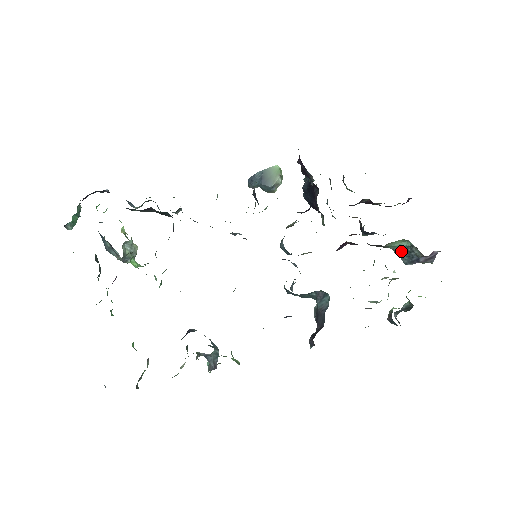
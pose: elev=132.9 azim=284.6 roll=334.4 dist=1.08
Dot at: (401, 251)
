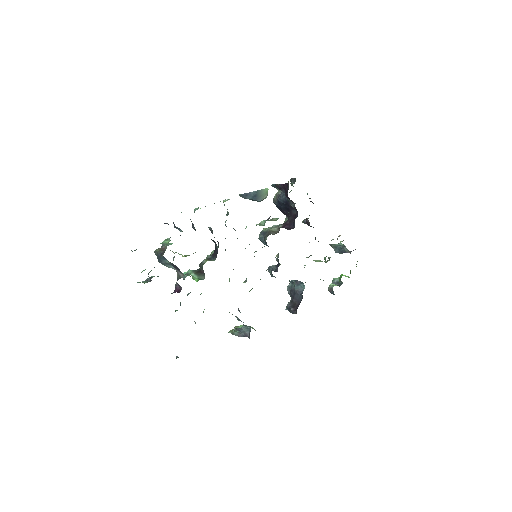
Dot at: (336, 246)
